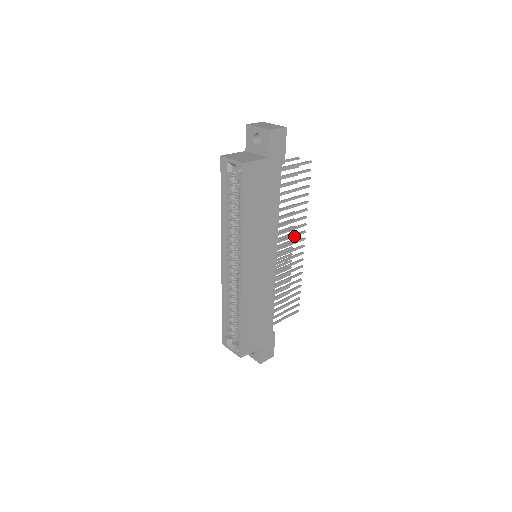
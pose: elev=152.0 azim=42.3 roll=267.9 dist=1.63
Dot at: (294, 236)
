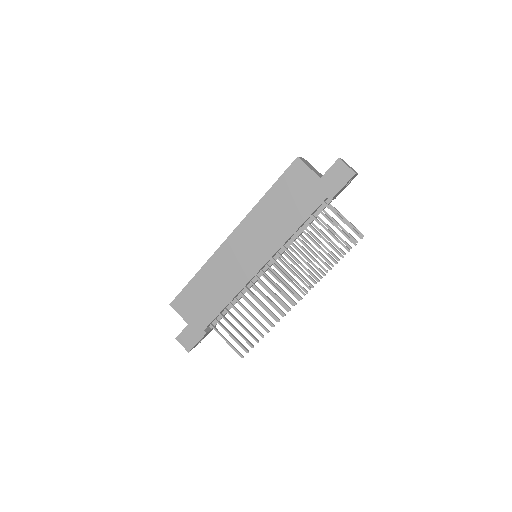
Dot at: (294, 280)
